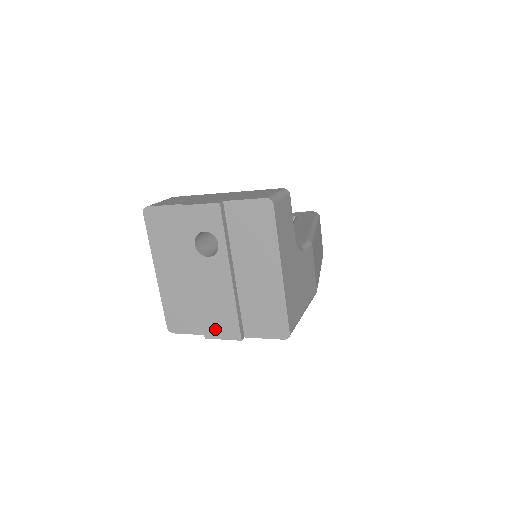
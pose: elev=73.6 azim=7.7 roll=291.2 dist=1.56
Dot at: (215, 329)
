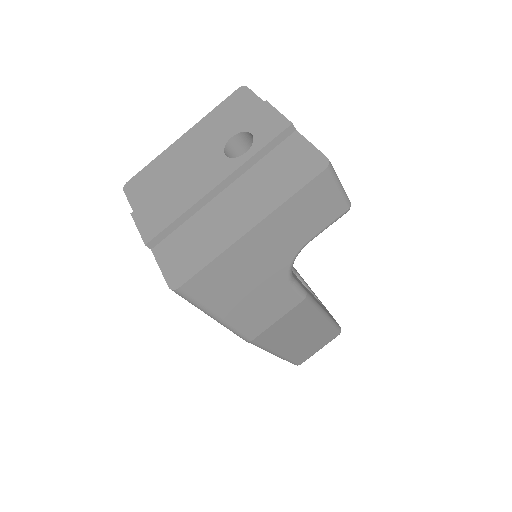
Dot at: (146, 214)
